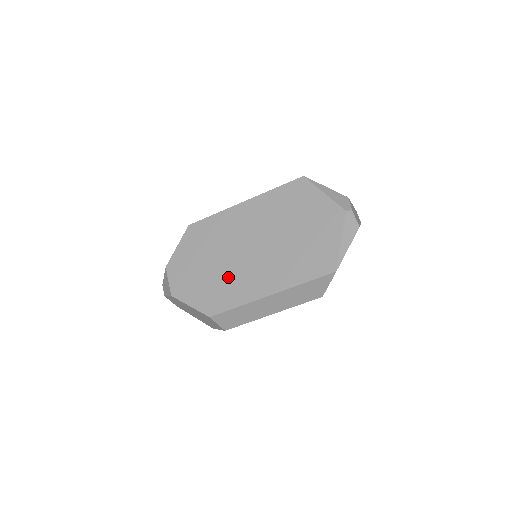
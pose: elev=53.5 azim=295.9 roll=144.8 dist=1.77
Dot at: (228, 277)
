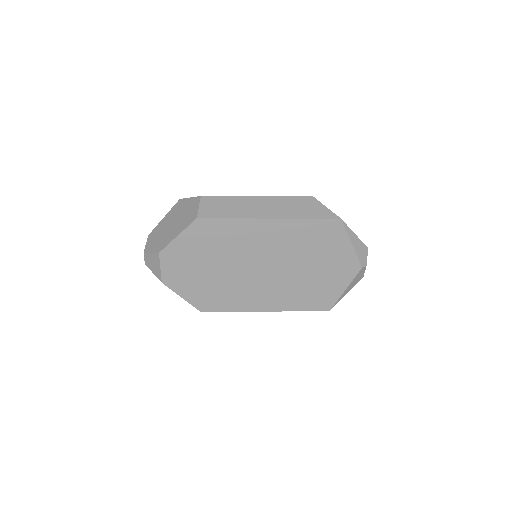
Dot at: (229, 285)
